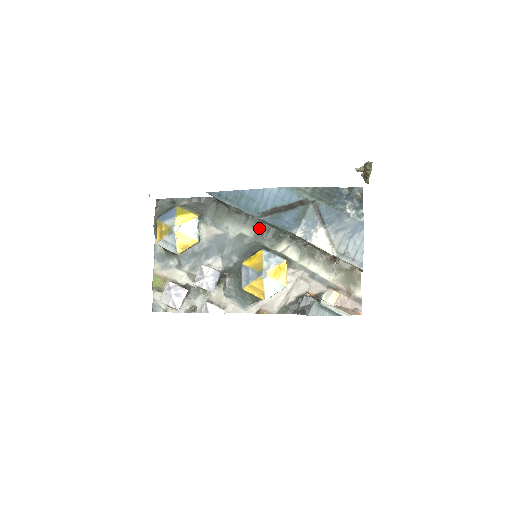
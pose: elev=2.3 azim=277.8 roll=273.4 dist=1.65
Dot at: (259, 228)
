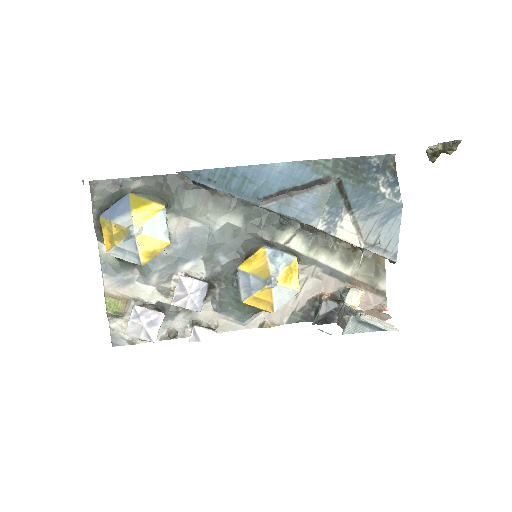
Dot at: (252, 214)
